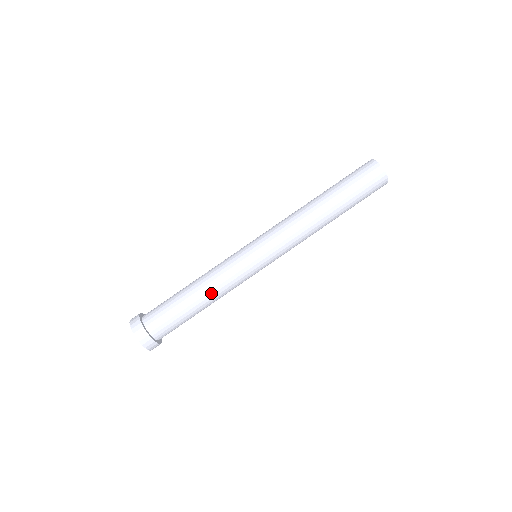
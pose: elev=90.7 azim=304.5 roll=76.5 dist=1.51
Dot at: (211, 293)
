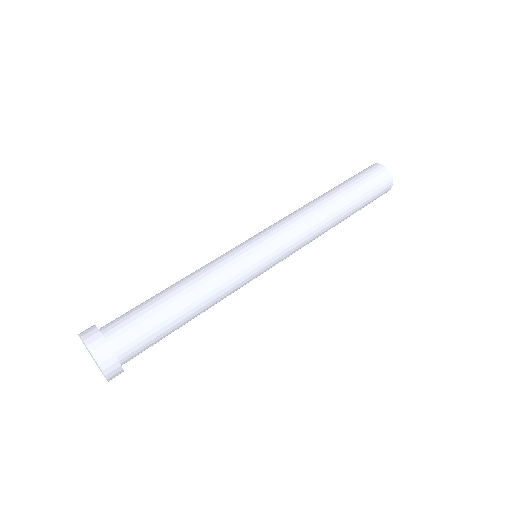
Dot at: (189, 277)
